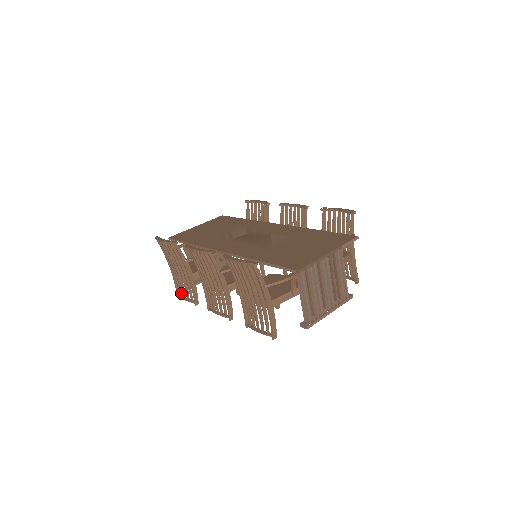
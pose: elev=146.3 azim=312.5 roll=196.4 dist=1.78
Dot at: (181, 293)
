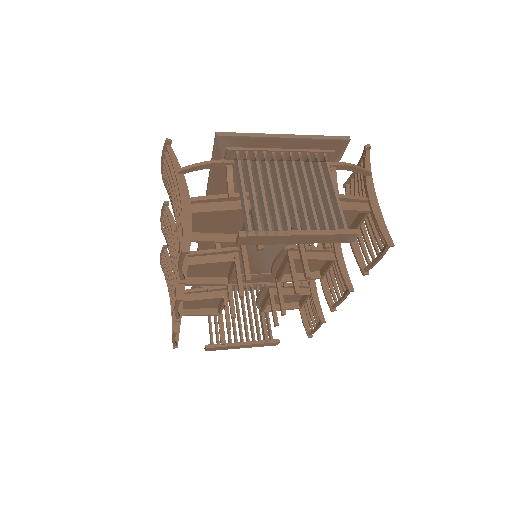
Dot at: occluded
